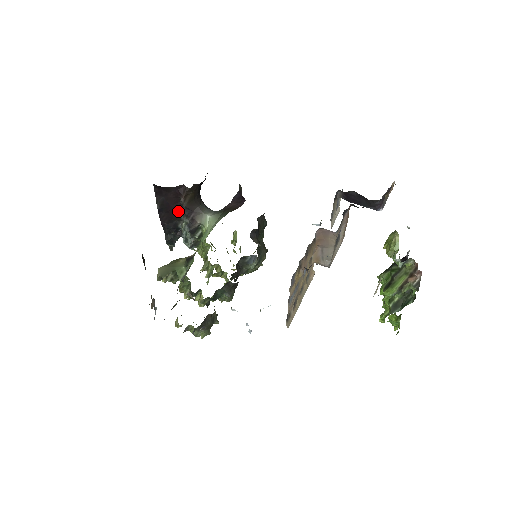
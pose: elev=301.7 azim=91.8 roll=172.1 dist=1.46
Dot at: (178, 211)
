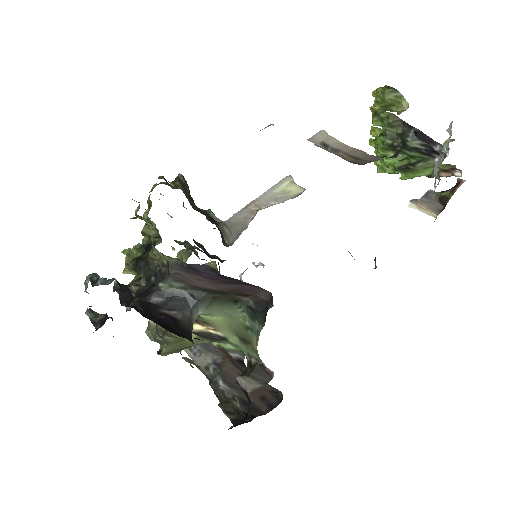
Dot at: occluded
